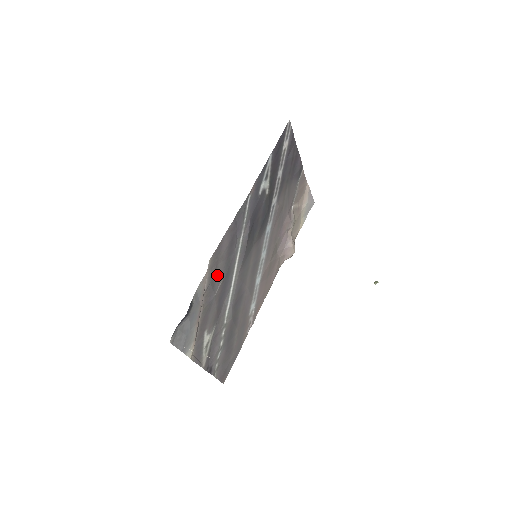
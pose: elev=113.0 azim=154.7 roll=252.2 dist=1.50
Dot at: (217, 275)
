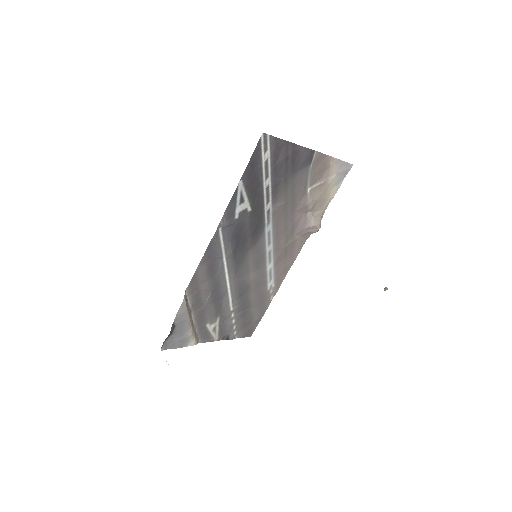
Dot at: (202, 293)
